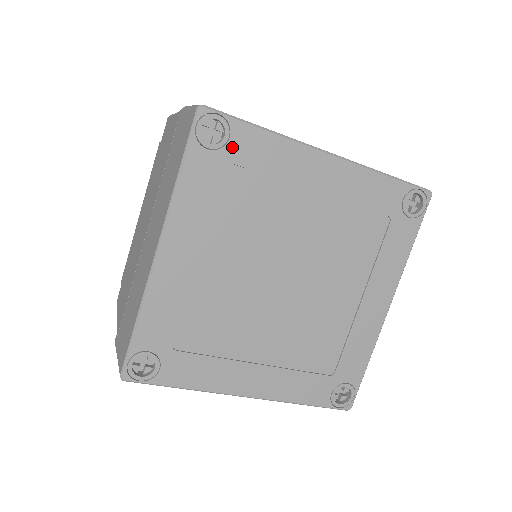
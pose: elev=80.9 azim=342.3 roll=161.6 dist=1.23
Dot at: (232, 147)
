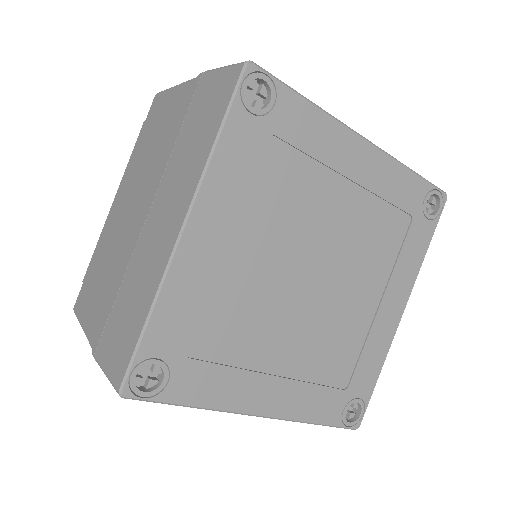
Dot at: (276, 116)
